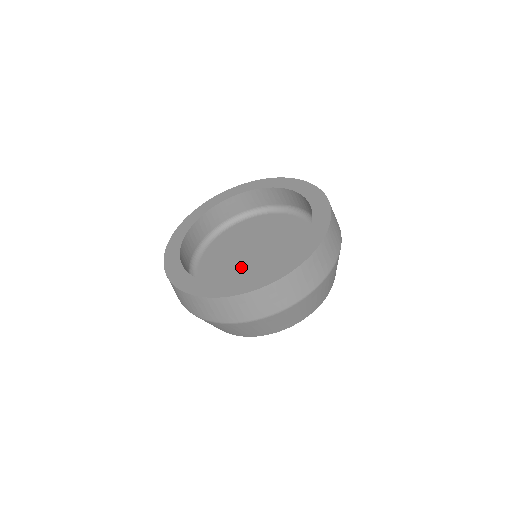
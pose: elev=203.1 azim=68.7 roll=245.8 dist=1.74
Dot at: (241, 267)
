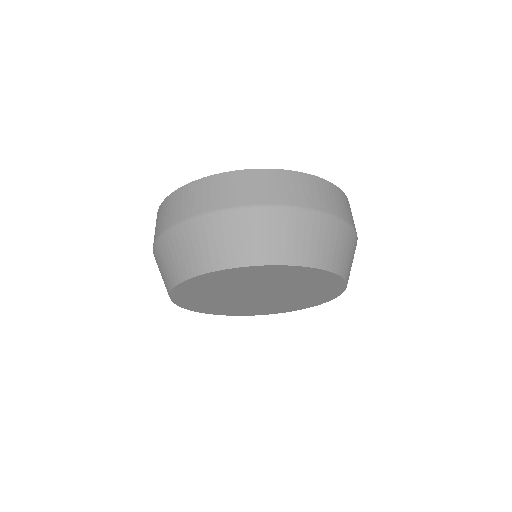
Dot at: occluded
